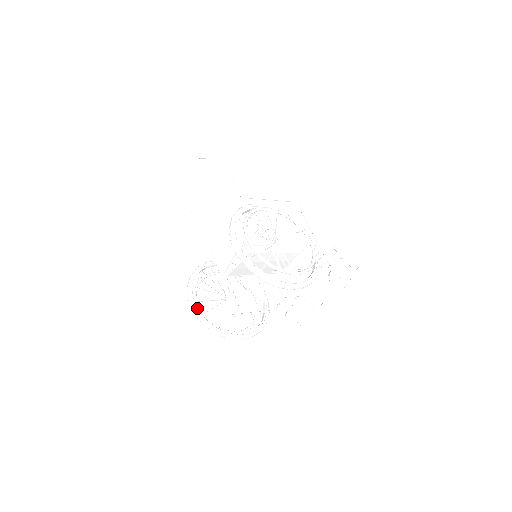
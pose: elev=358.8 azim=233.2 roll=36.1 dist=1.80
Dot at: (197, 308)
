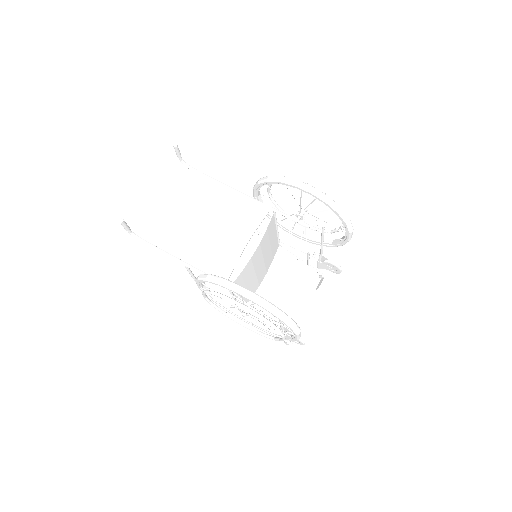
Dot at: (254, 293)
